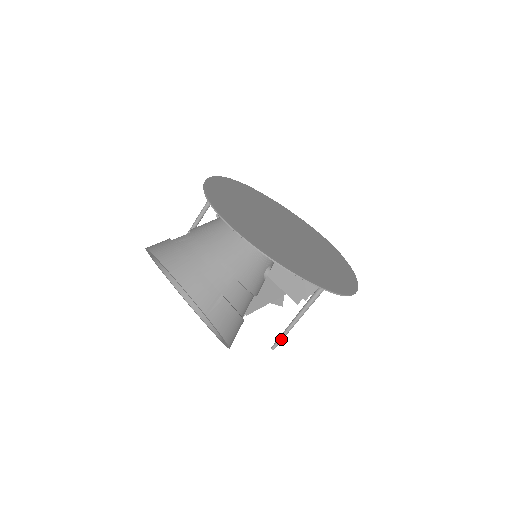
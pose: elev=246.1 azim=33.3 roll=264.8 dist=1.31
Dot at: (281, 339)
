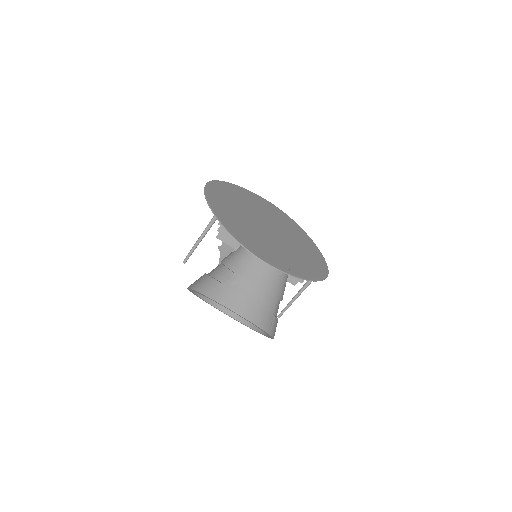
Dot at: occluded
